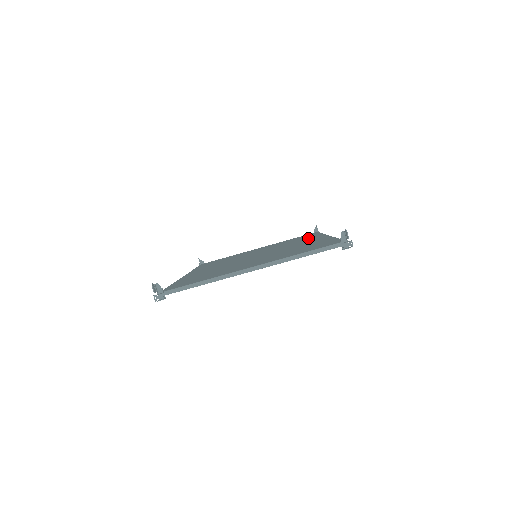
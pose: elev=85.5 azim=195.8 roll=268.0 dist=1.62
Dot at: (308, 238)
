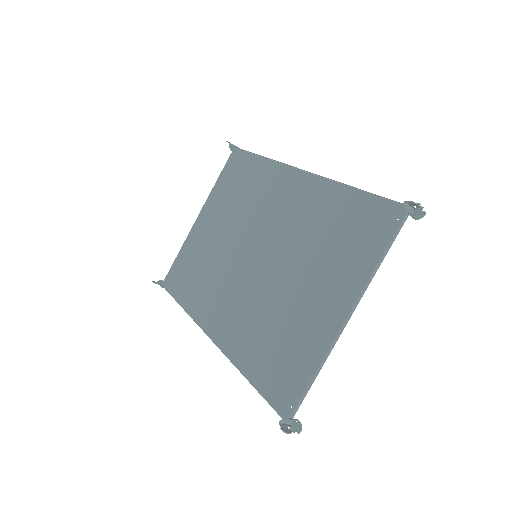
Dot at: (267, 181)
